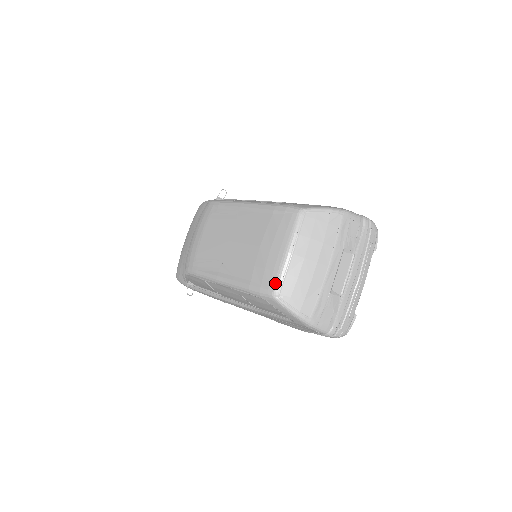
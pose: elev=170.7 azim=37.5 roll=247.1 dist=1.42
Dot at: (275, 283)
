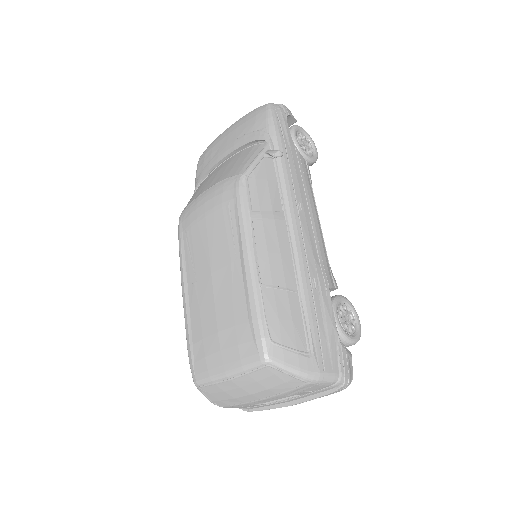
Dot at: (201, 380)
